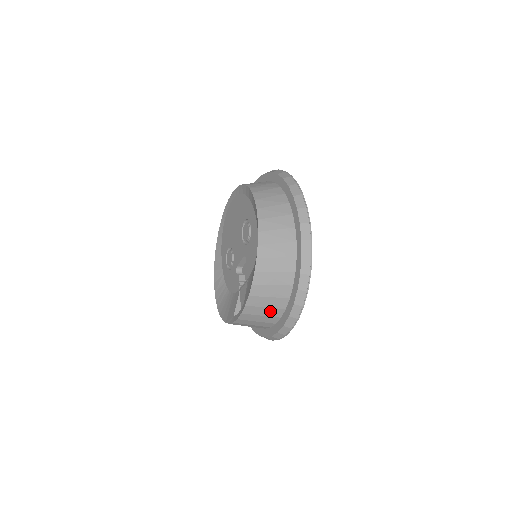
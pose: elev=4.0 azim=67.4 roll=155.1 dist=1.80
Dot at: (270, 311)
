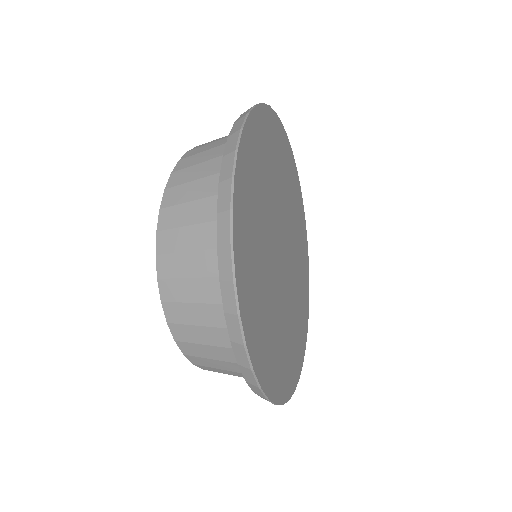
Dot at: (200, 261)
